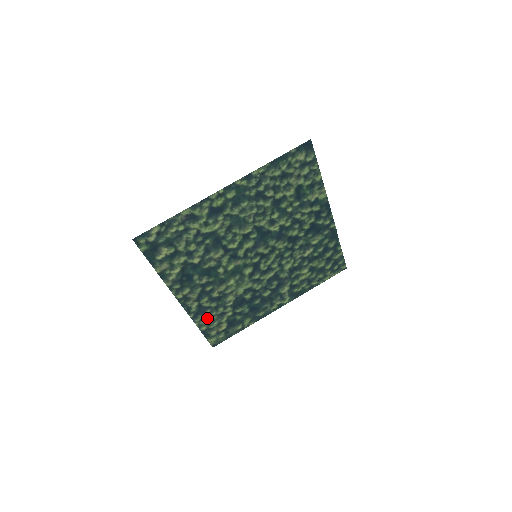
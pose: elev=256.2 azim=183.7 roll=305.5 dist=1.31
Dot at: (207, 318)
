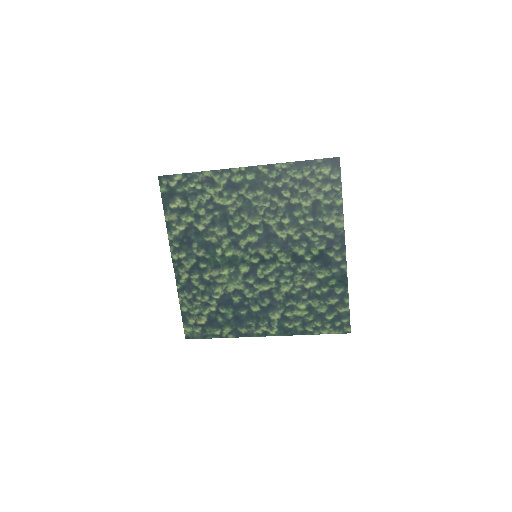
Dot at: (191, 299)
